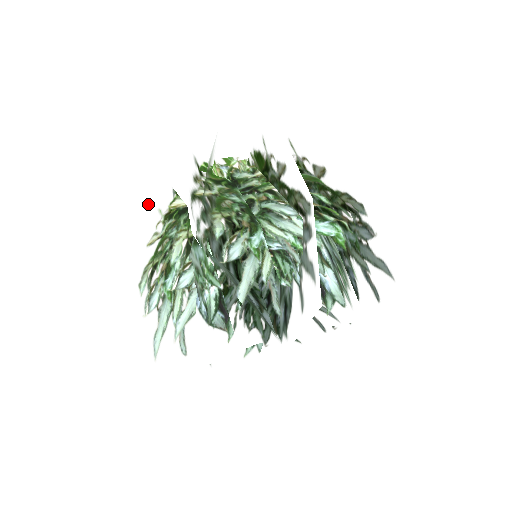
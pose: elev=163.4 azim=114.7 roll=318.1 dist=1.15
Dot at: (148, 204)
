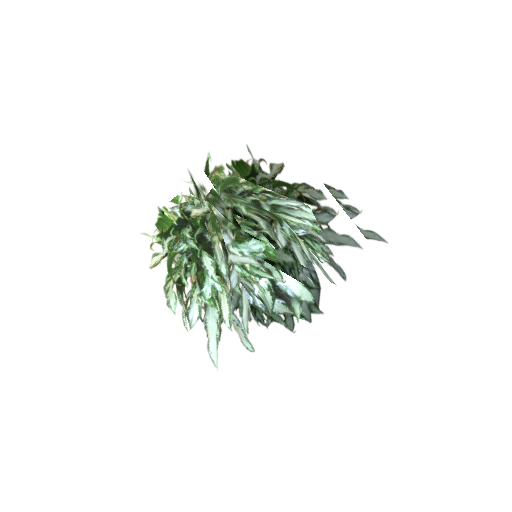
Dot at: (172, 216)
